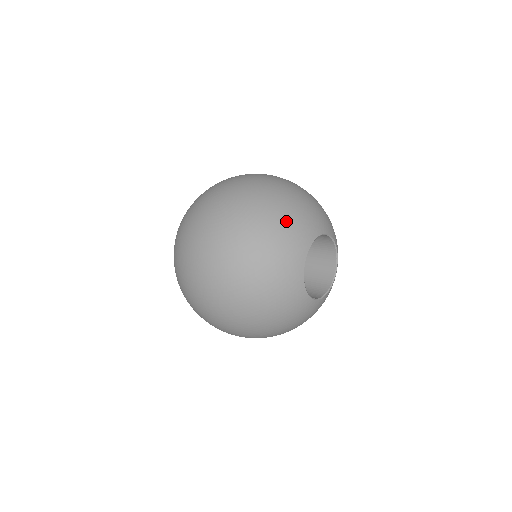
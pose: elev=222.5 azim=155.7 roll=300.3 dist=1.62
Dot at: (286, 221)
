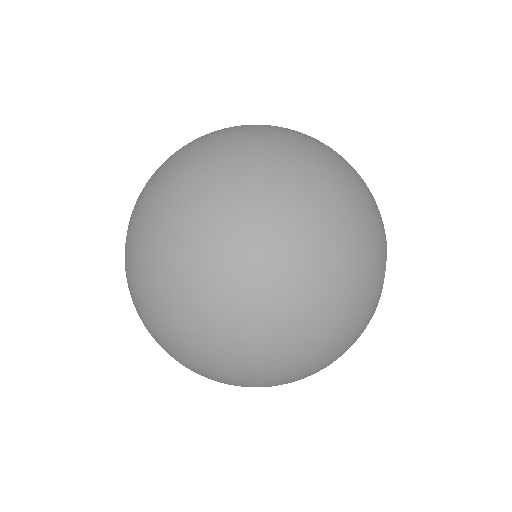
Dot at: (369, 198)
